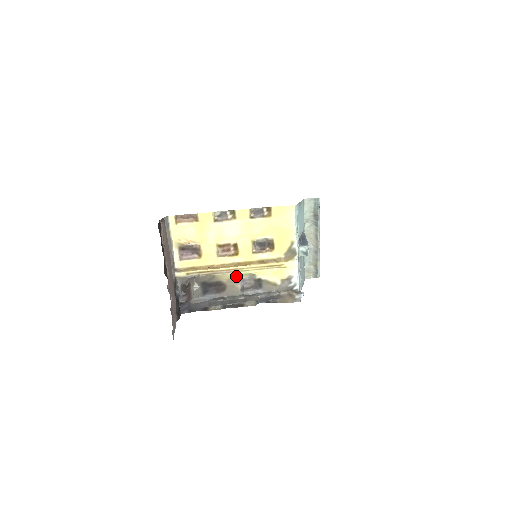
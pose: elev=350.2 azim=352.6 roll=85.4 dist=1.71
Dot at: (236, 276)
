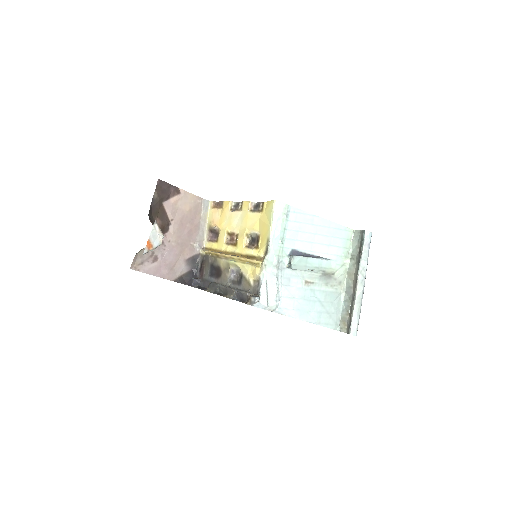
Dot at: (228, 264)
